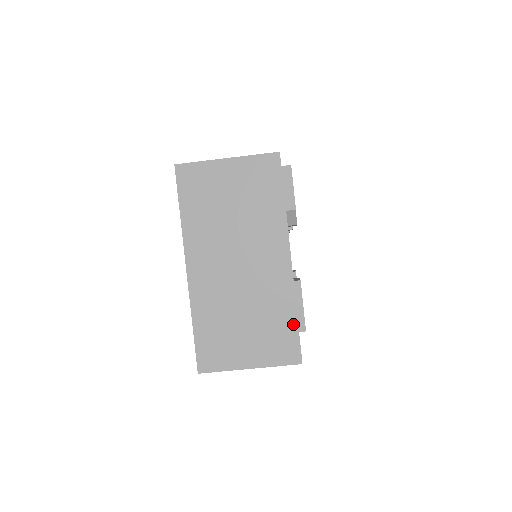
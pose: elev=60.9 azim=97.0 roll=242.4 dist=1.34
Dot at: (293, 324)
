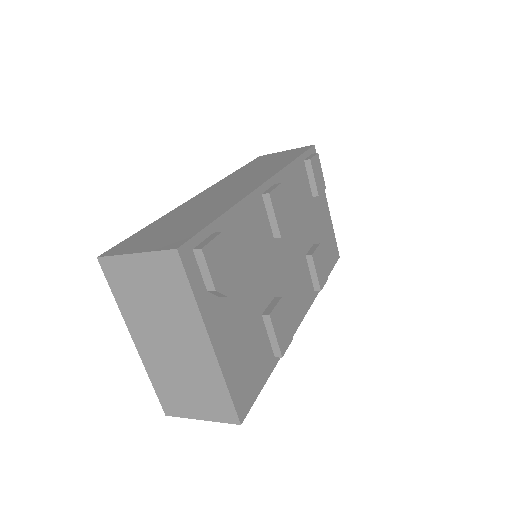
Dot at: (226, 395)
